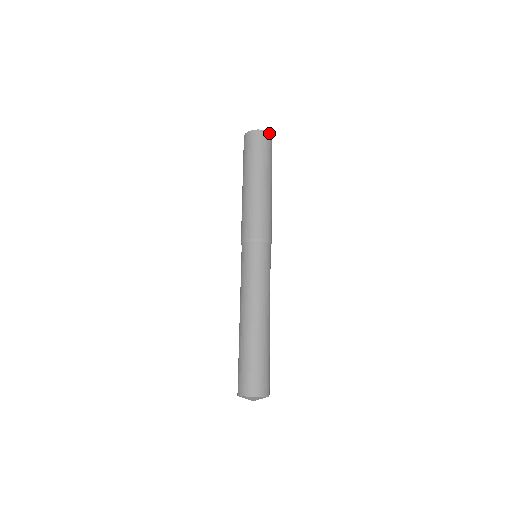
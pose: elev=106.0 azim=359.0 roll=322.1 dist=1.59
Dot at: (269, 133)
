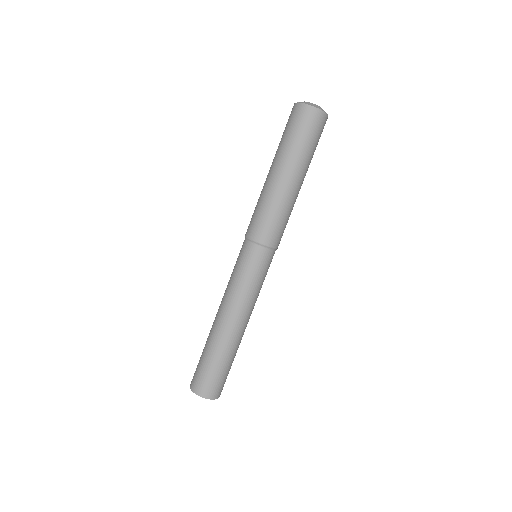
Dot at: (326, 114)
